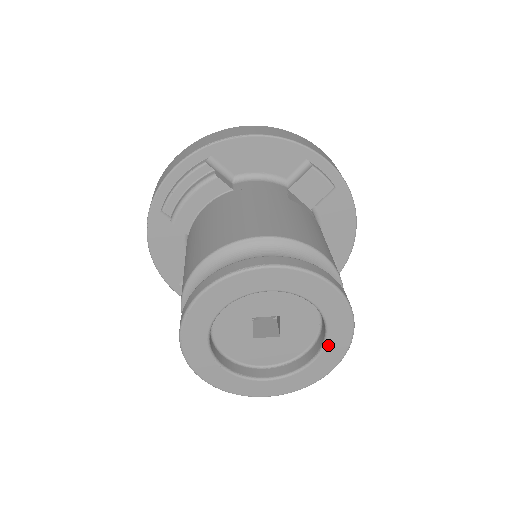
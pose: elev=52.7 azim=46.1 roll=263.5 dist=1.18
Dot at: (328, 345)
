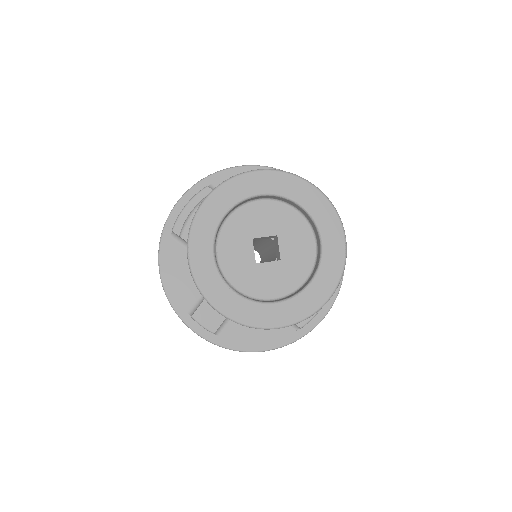
Dot at: (325, 254)
